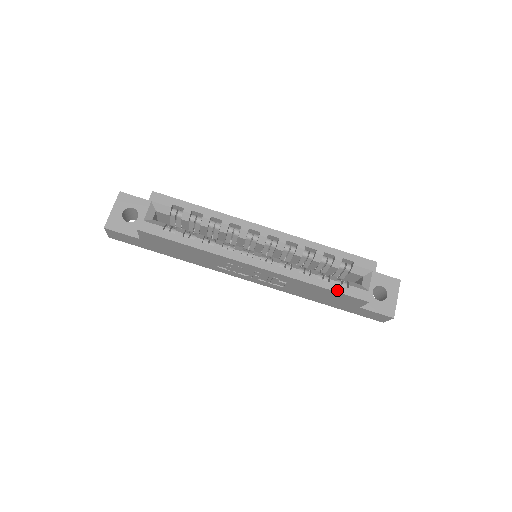
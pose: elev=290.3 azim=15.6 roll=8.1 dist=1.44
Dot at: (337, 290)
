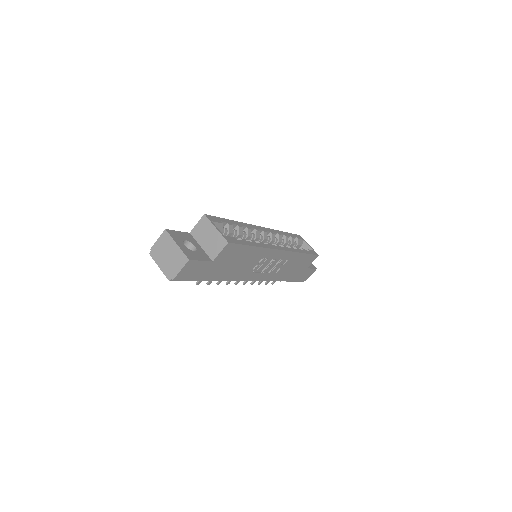
Dot at: (309, 253)
